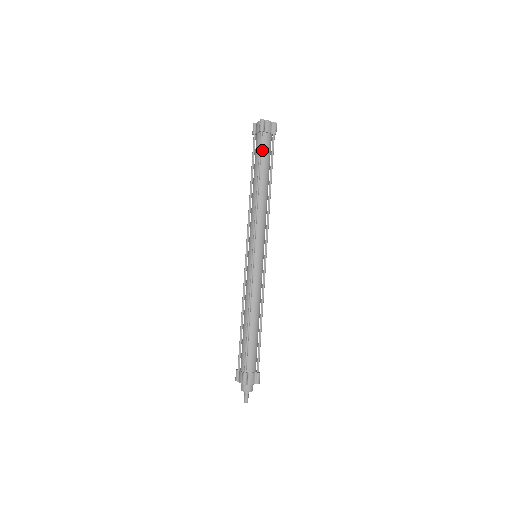
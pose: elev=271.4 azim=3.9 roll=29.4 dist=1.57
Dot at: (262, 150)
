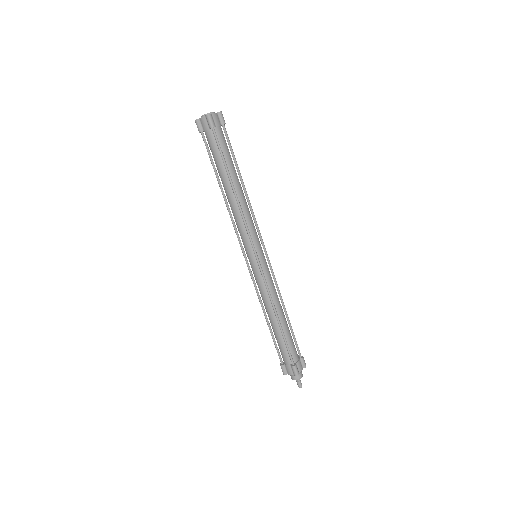
Dot at: (221, 148)
